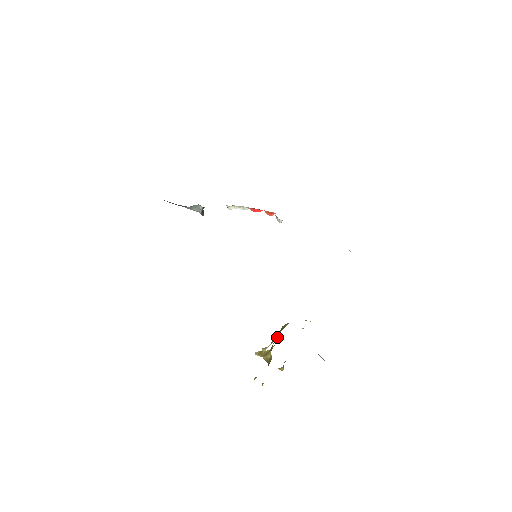
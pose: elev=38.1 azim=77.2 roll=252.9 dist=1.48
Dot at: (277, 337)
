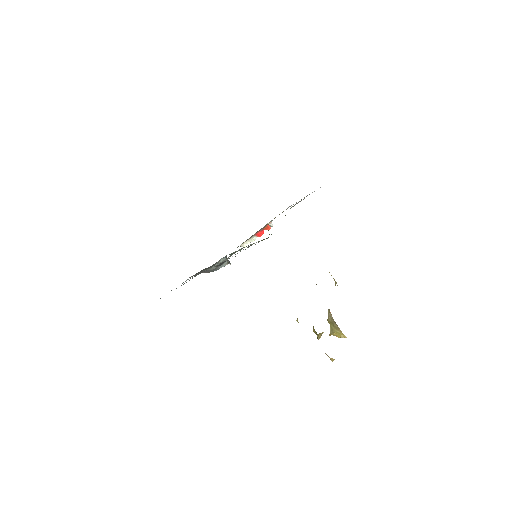
Dot at: occluded
